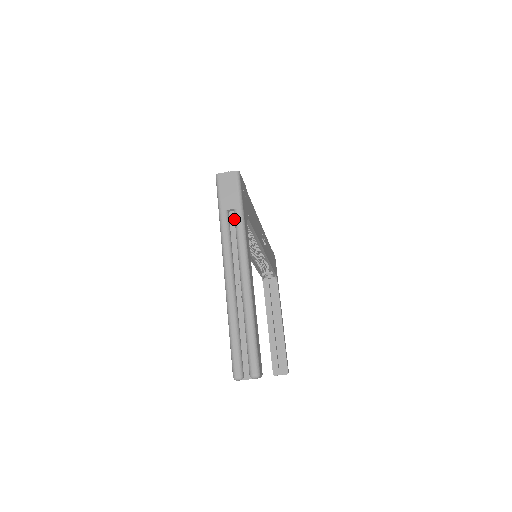
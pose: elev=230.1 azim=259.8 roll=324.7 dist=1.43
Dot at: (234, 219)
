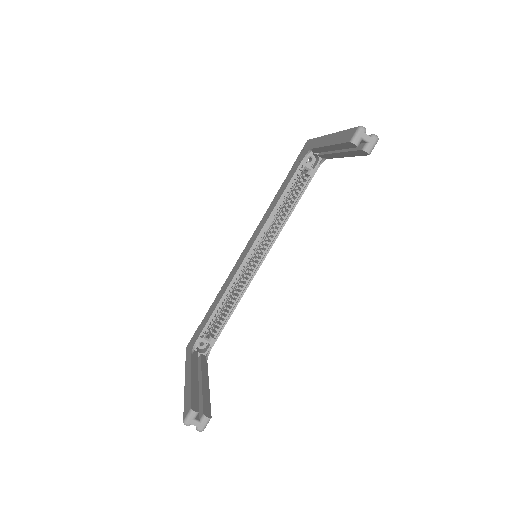
Dot at: occluded
